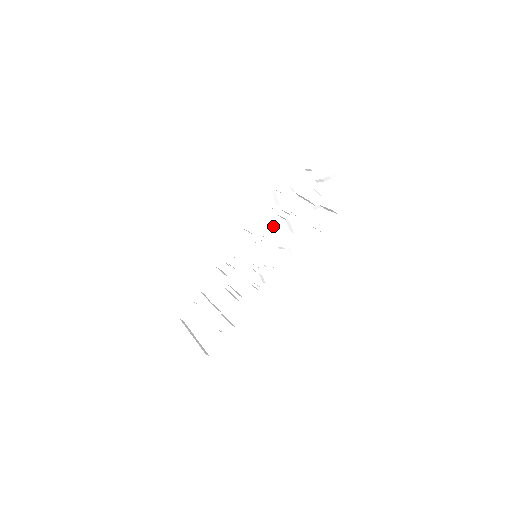
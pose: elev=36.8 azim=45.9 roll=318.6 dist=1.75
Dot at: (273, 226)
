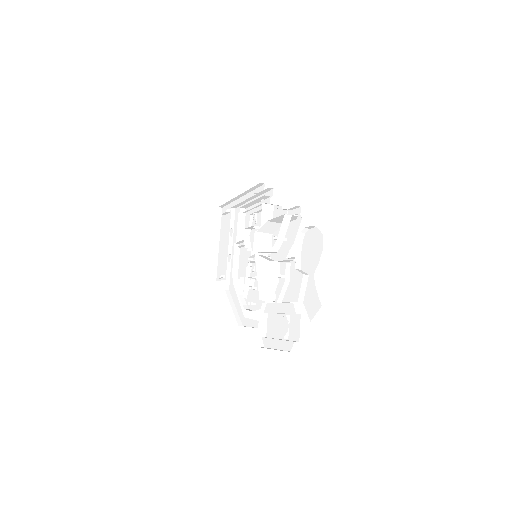
Dot at: (268, 258)
